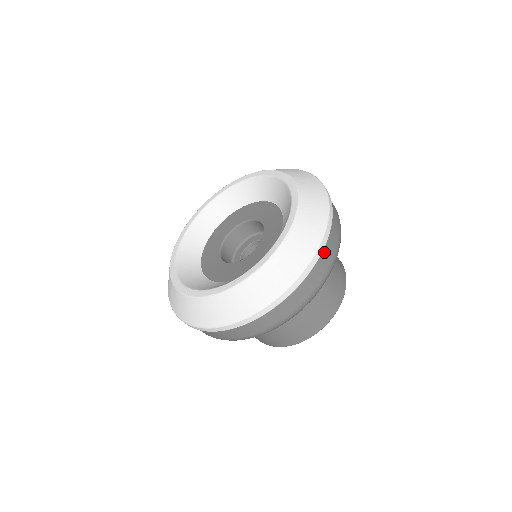
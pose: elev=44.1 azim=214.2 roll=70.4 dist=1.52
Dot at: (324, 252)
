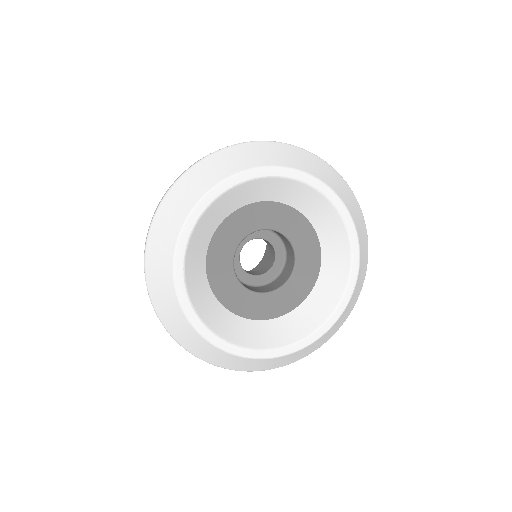
Dot at: occluded
